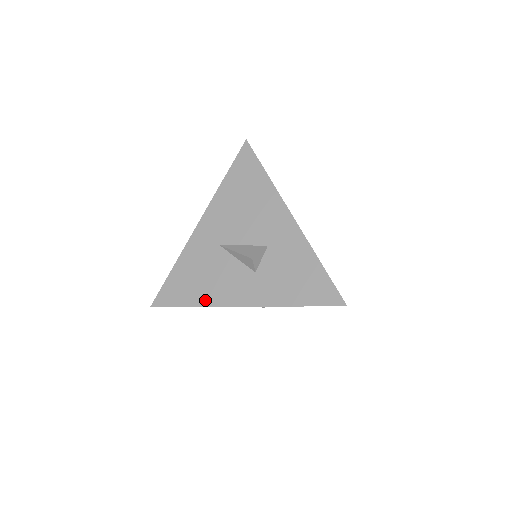
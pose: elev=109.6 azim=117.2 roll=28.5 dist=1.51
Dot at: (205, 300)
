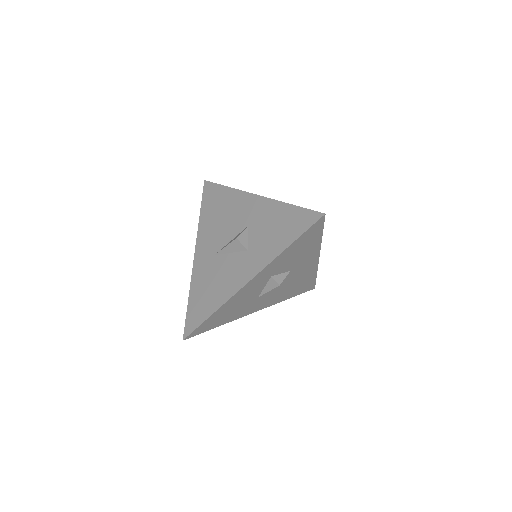
Dot at: (220, 300)
